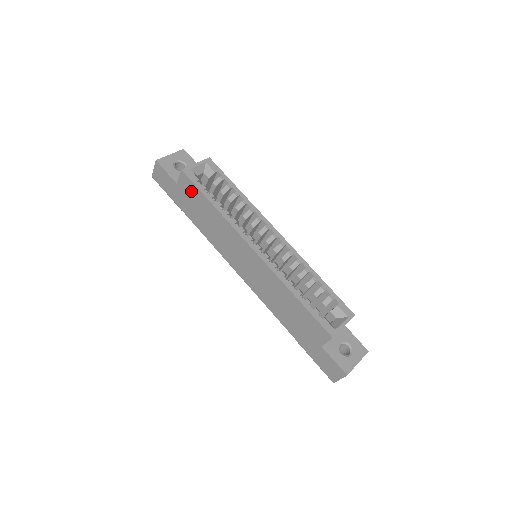
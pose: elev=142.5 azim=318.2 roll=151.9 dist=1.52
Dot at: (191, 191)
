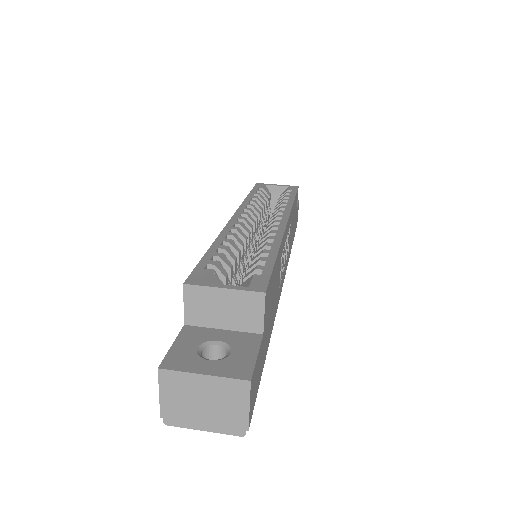
Dot at: occluded
